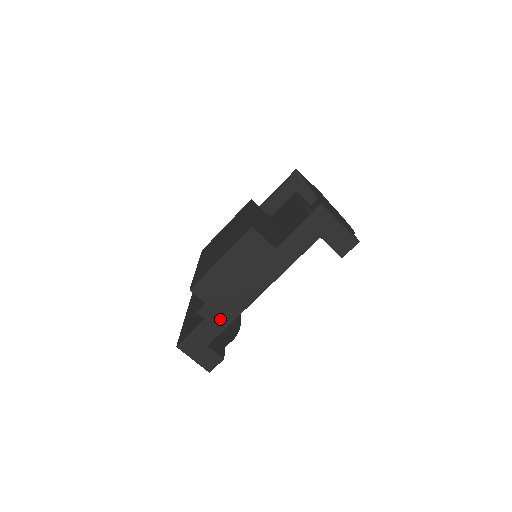
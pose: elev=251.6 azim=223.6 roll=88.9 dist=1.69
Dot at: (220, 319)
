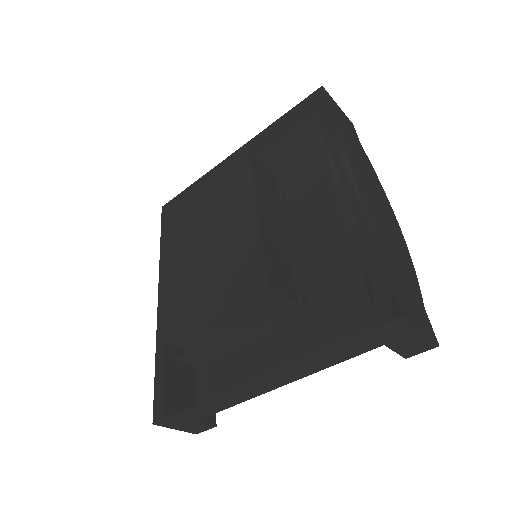
Dot at: (215, 406)
